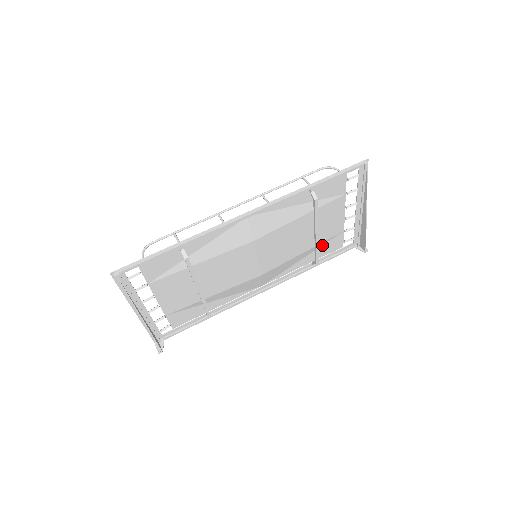
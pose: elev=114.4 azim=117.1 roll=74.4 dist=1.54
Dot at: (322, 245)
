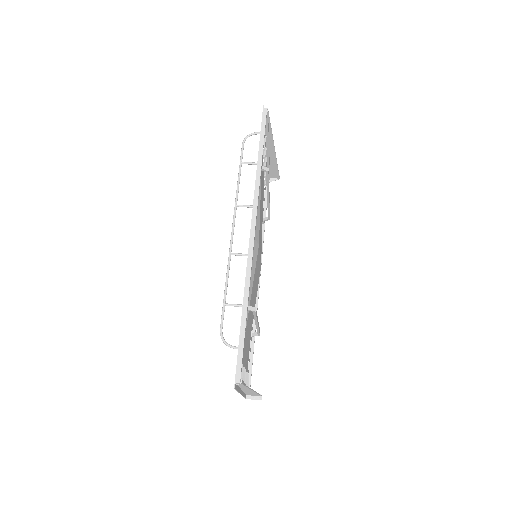
Dot at: occluded
